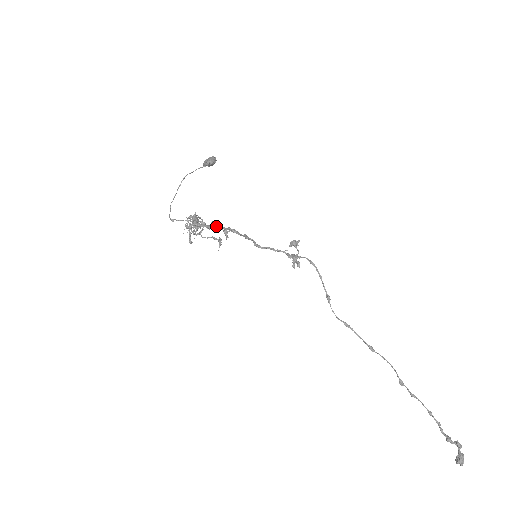
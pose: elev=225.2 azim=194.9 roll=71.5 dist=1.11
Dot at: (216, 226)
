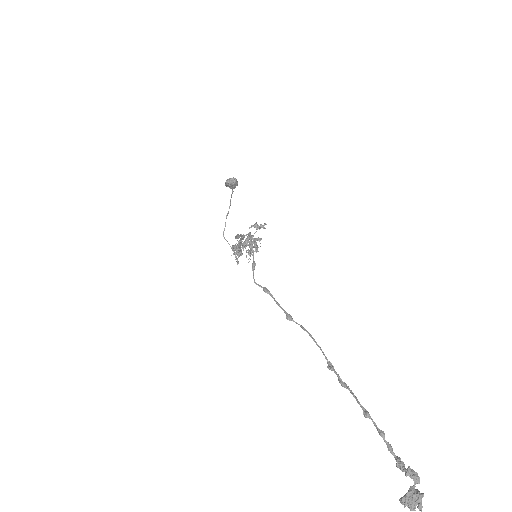
Dot at: (240, 239)
